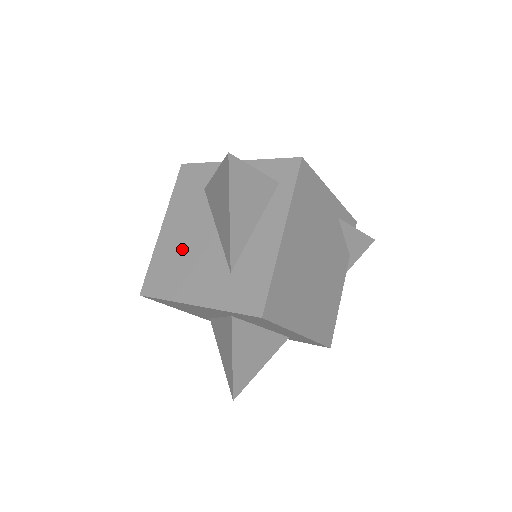
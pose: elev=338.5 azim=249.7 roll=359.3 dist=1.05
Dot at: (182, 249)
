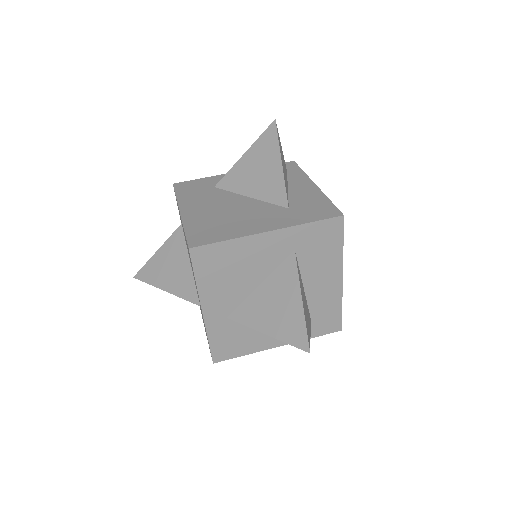
Dot at: (220, 213)
